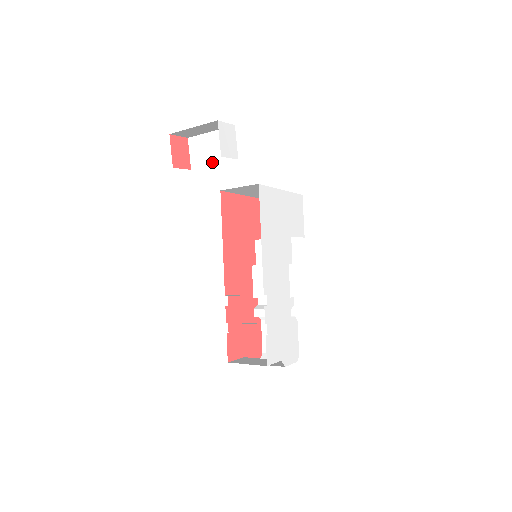
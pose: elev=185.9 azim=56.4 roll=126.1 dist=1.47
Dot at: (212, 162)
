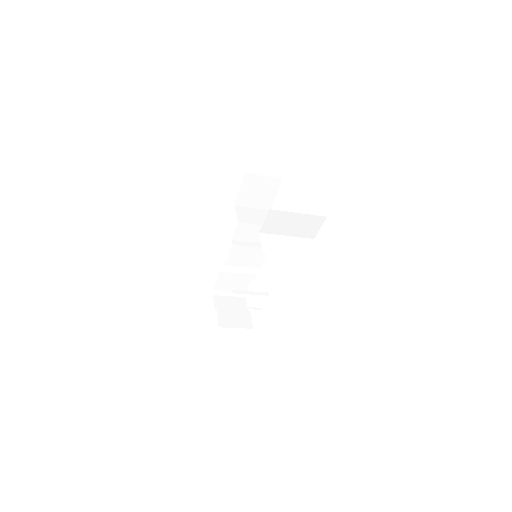
Dot at: (287, 234)
